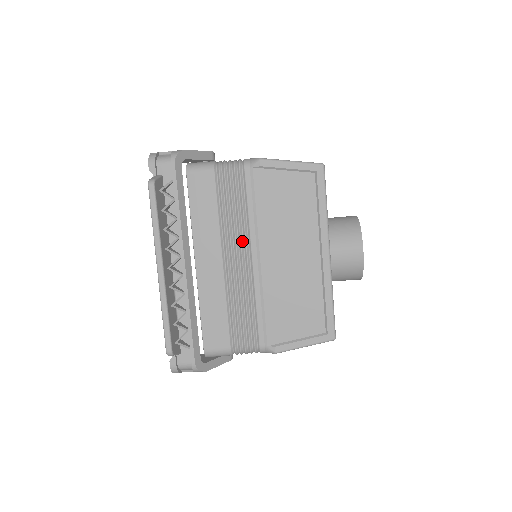
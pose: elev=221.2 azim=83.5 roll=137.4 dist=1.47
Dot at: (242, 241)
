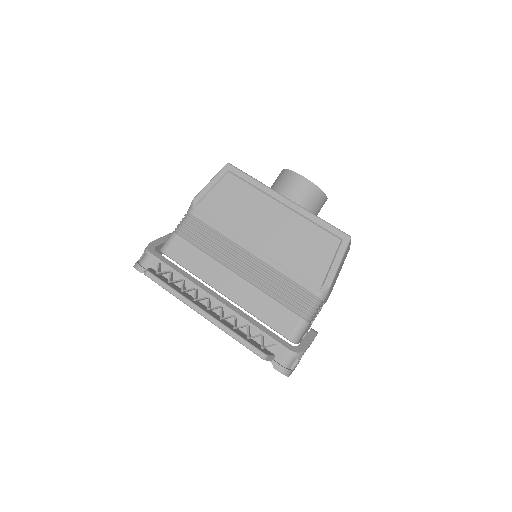
Dot at: (234, 251)
